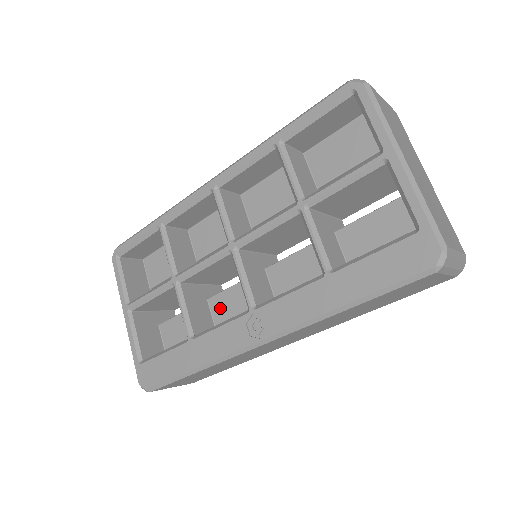
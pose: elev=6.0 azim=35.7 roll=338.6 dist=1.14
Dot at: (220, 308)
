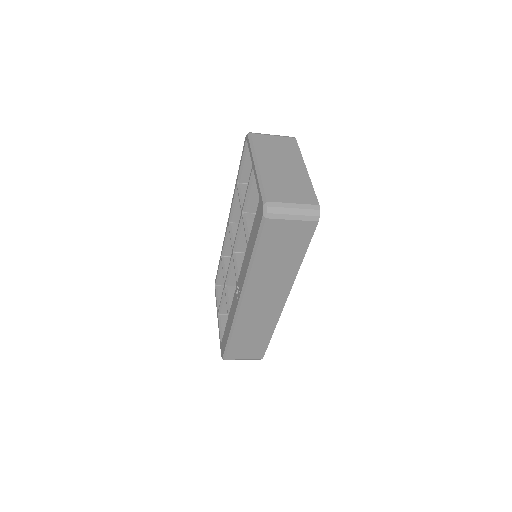
Dot at: occluded
